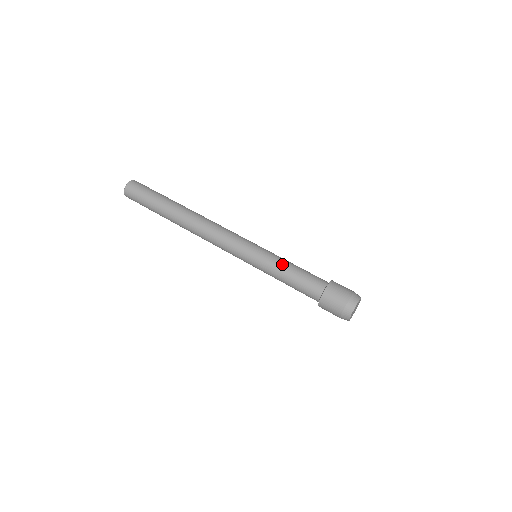
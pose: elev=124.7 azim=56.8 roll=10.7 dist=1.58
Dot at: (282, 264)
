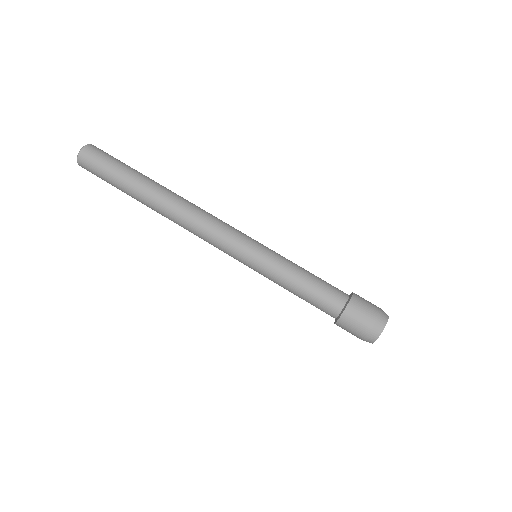
Dot at: (290, 272)
